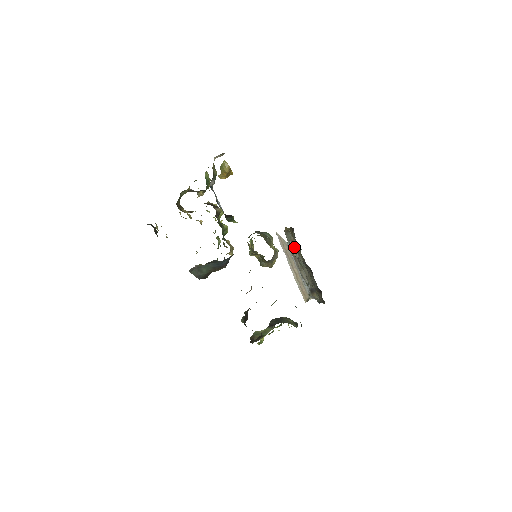
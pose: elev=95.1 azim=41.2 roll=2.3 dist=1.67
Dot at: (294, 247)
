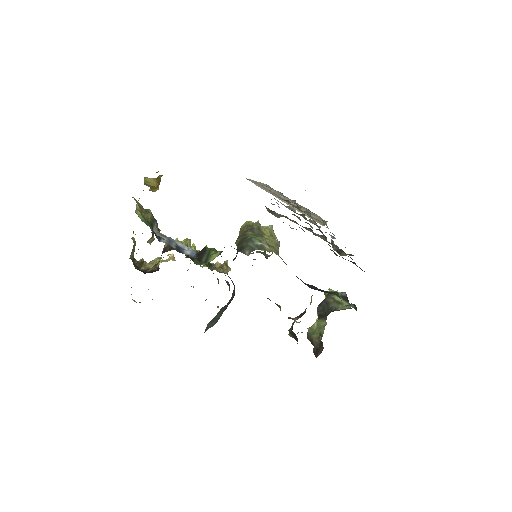
Dot at: occluded
